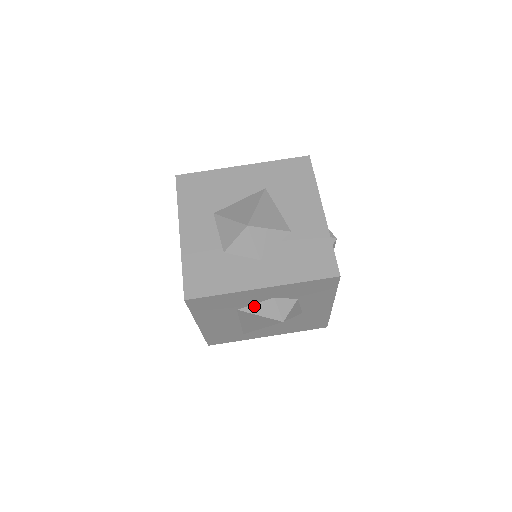
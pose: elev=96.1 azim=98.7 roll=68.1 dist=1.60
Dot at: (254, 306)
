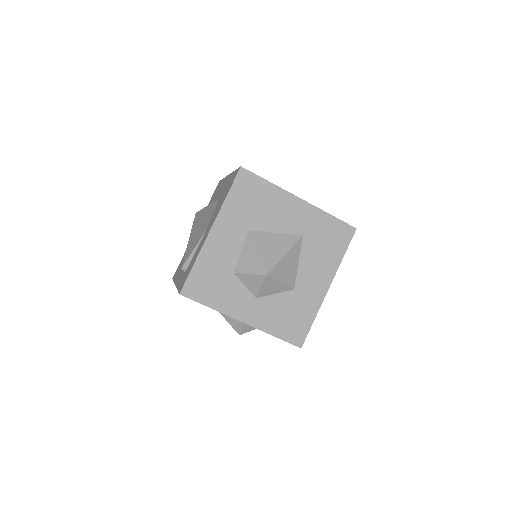
Dot at: occluded
